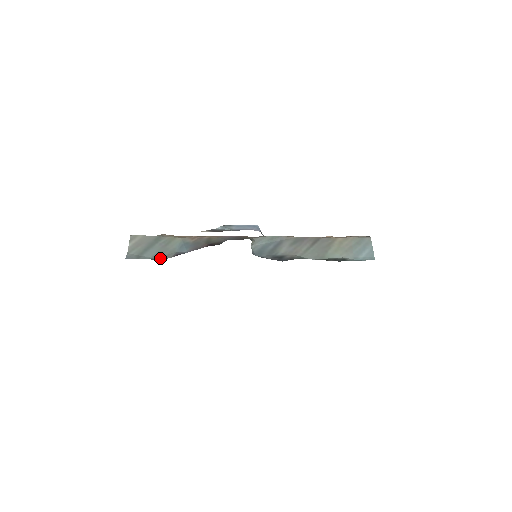
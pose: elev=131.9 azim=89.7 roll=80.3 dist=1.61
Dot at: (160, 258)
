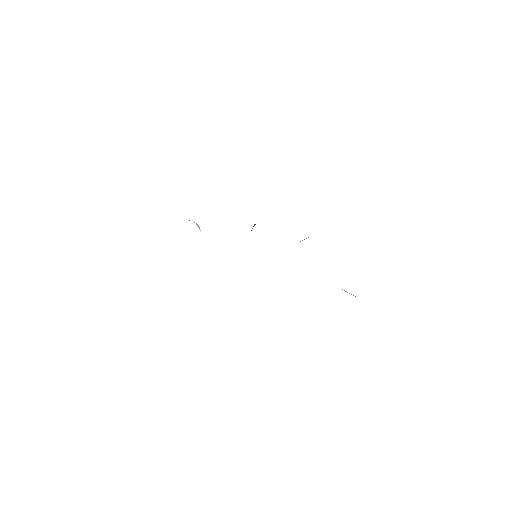
Dot at: occluded
